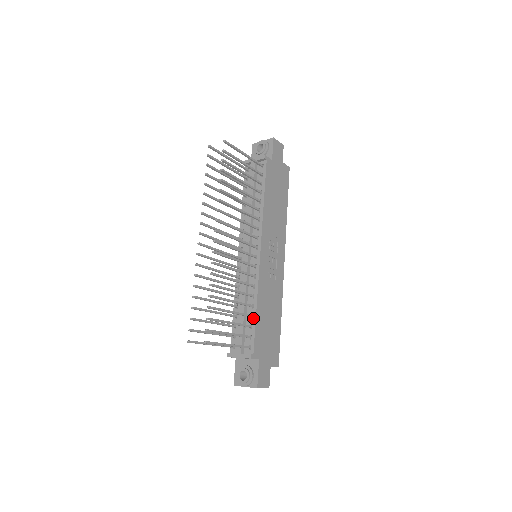
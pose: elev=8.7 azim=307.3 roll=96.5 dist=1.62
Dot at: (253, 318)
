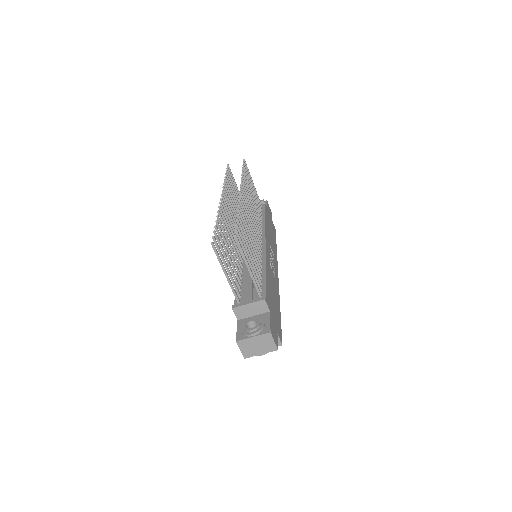
Dot at: (263, 278)
